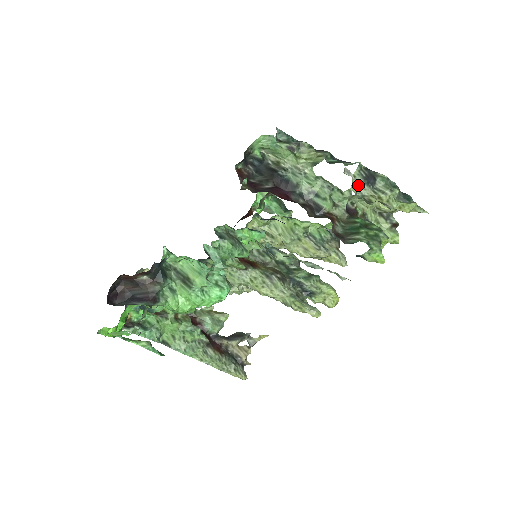
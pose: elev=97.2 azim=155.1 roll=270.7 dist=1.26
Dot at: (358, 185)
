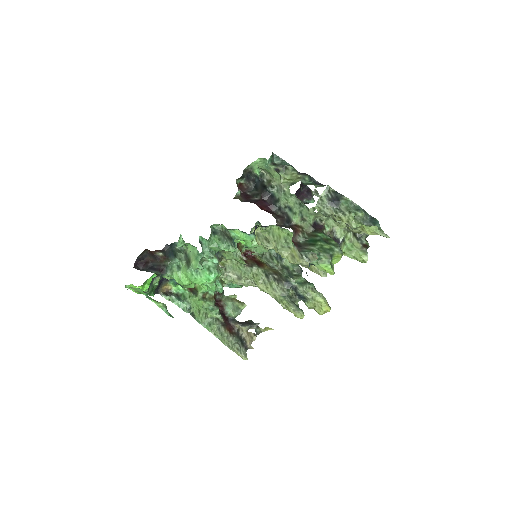
Dot at: (323, 204)
